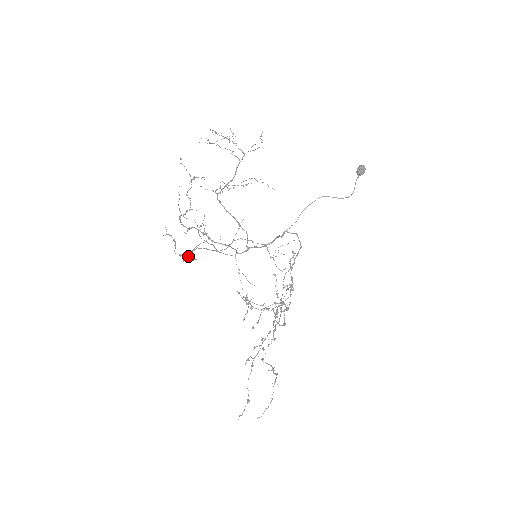
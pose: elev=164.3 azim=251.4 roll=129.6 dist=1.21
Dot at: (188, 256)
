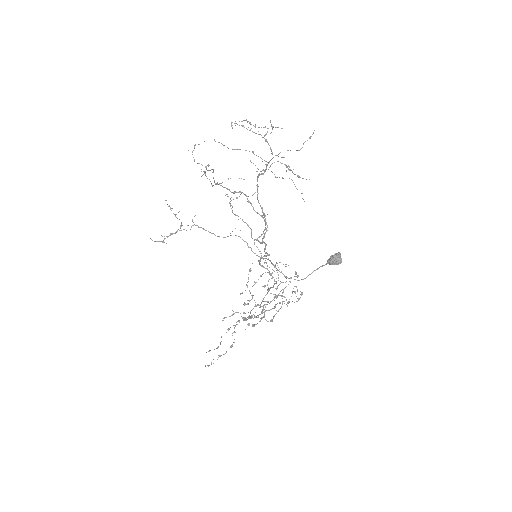
Dot at: occluded
